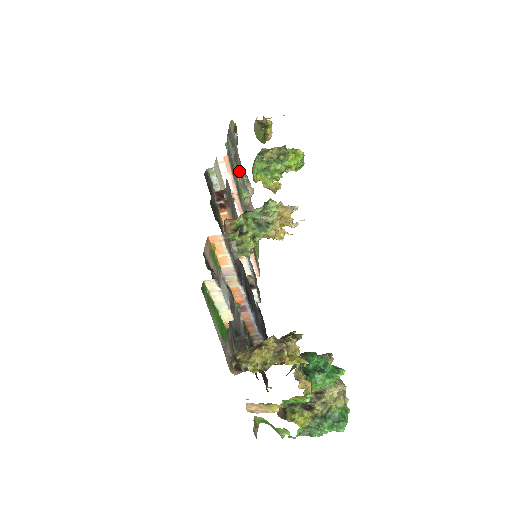
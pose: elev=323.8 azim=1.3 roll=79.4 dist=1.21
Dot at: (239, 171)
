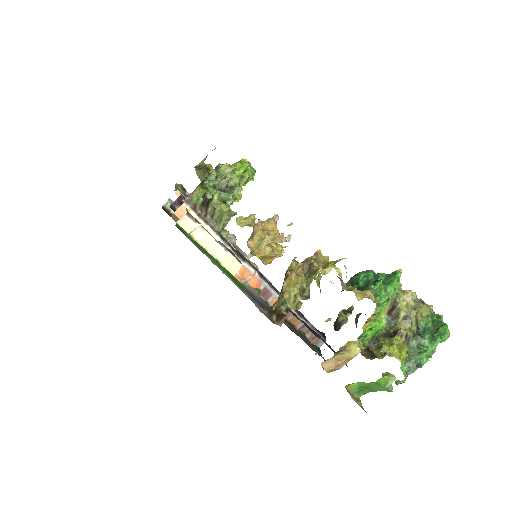
Dot at: occluded
